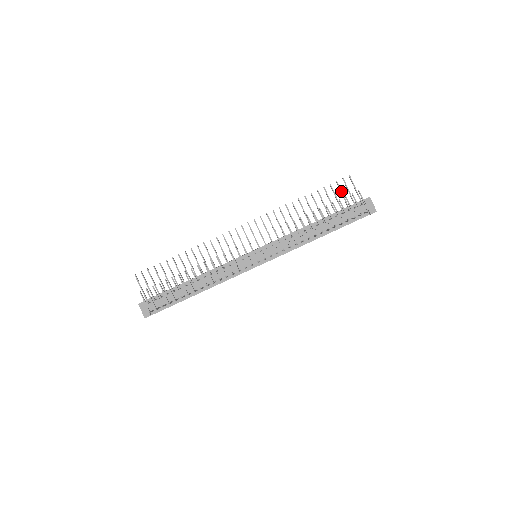
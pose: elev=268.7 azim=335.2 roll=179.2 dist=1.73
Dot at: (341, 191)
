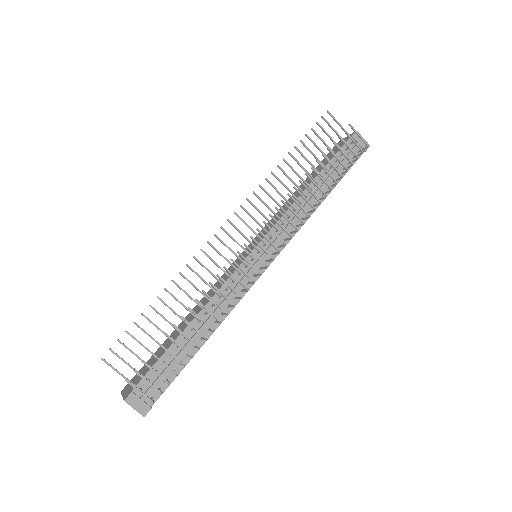
Dot at: (326, 133)
